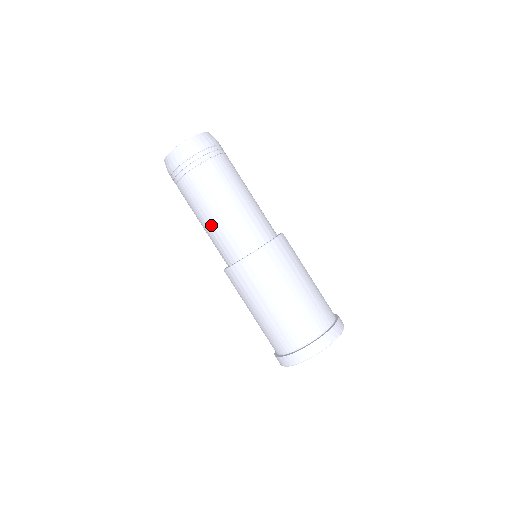
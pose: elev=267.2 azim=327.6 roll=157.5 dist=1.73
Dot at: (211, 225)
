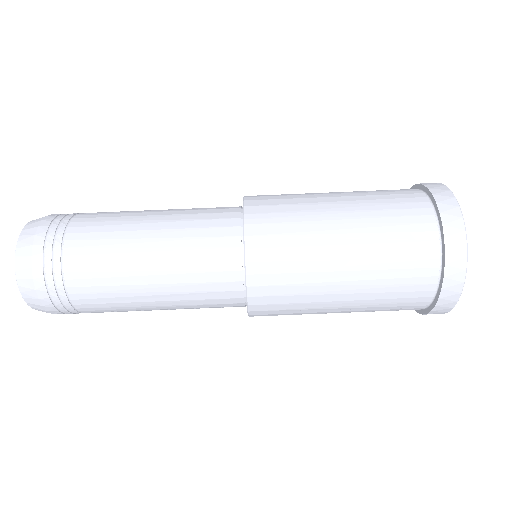
Dot at: (173, 309)
